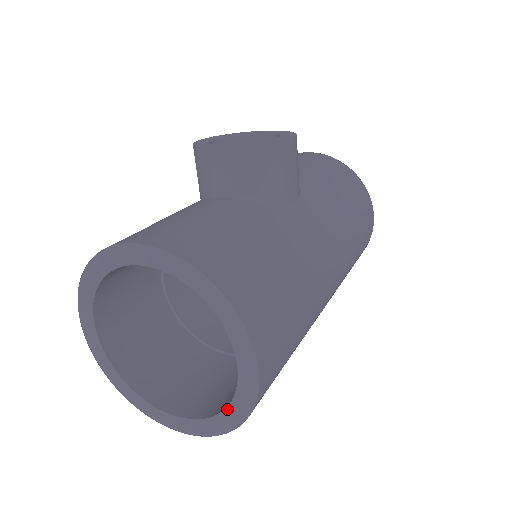
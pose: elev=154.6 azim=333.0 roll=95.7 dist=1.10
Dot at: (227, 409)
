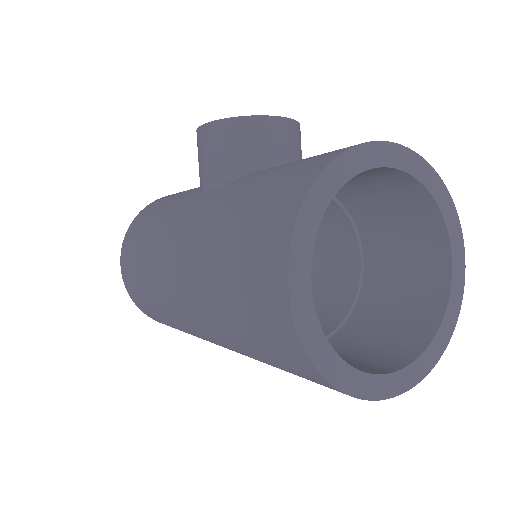
Dot at: (443, 322)
